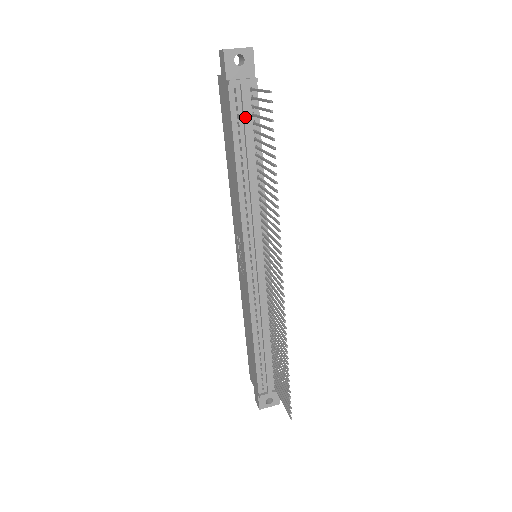
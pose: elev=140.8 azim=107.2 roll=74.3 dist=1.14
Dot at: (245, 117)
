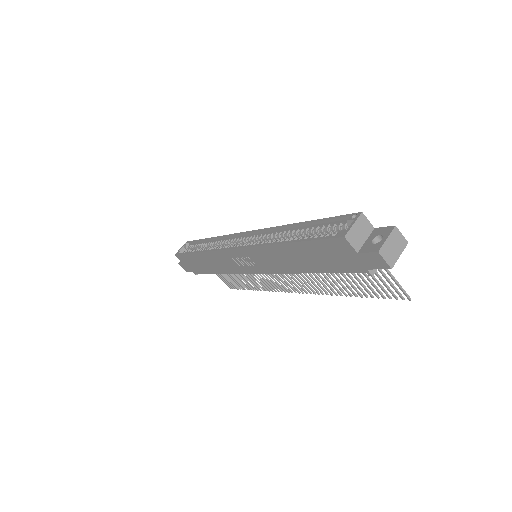
Dot at: occluded
